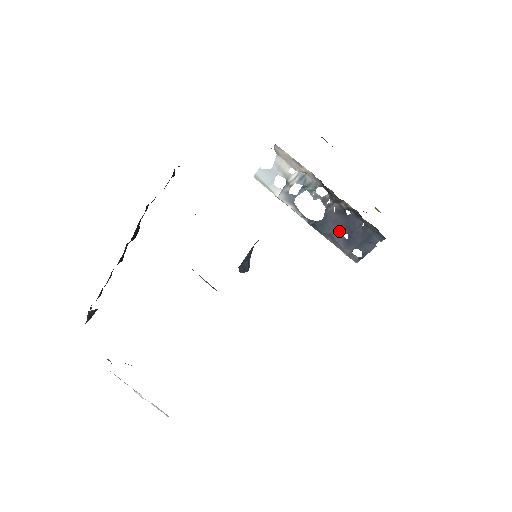
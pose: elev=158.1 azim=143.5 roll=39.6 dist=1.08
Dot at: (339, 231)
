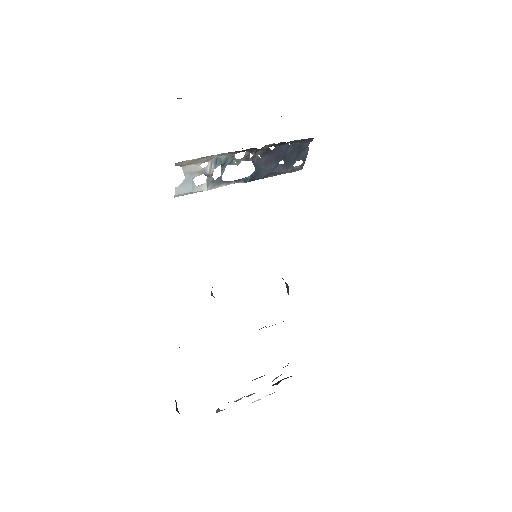
Dot at: (274, 165)
